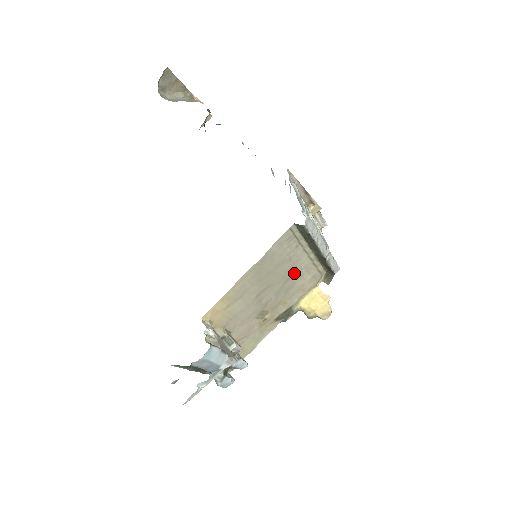
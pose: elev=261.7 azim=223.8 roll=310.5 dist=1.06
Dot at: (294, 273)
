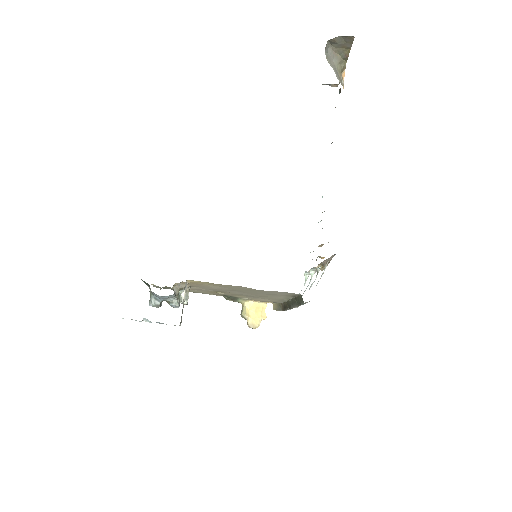
Dot at: (265, 296)
